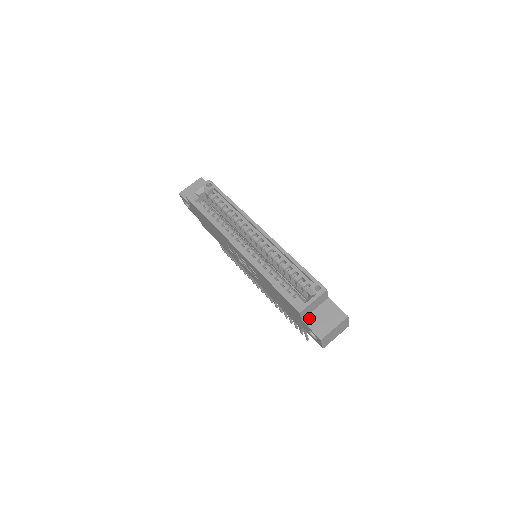
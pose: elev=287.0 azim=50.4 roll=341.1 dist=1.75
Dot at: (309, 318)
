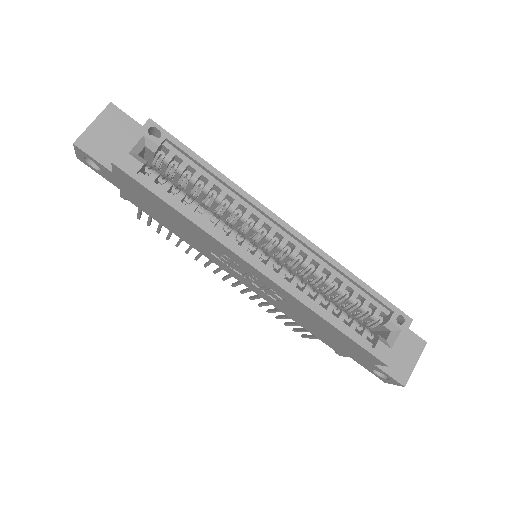
Dot at: occluded
